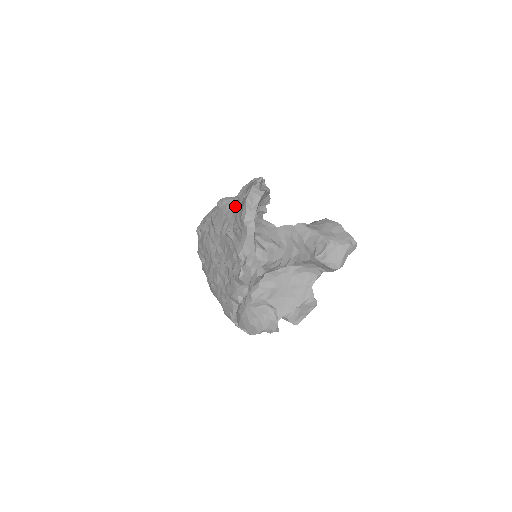
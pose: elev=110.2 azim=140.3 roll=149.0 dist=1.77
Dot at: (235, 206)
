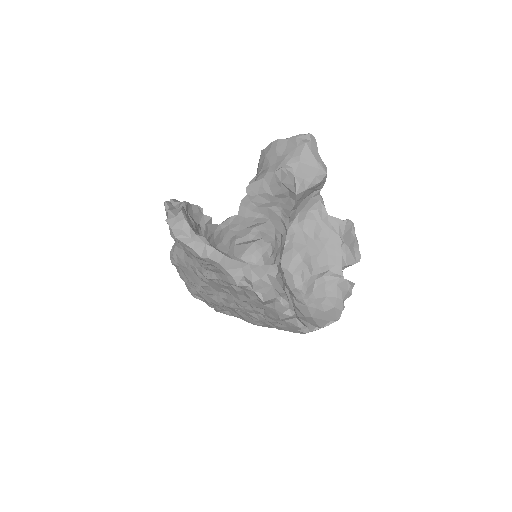
Dot at: (183, 250)
